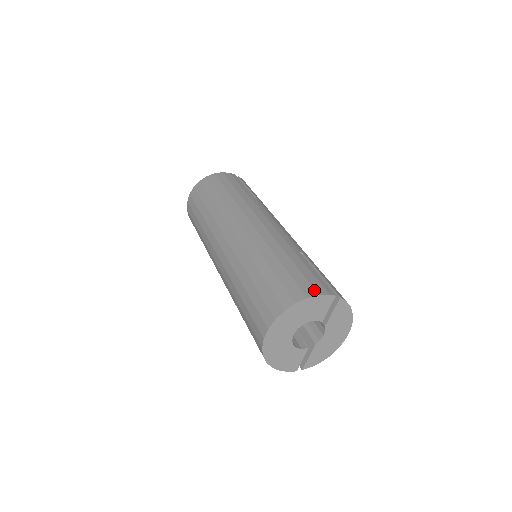
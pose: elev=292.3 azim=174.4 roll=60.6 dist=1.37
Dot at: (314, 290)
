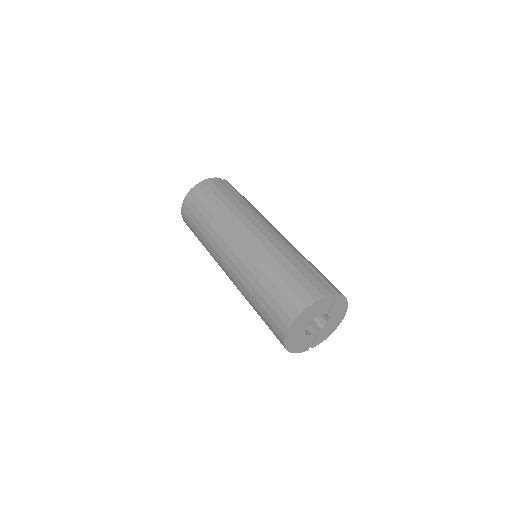
Dot at: (319, 293)
